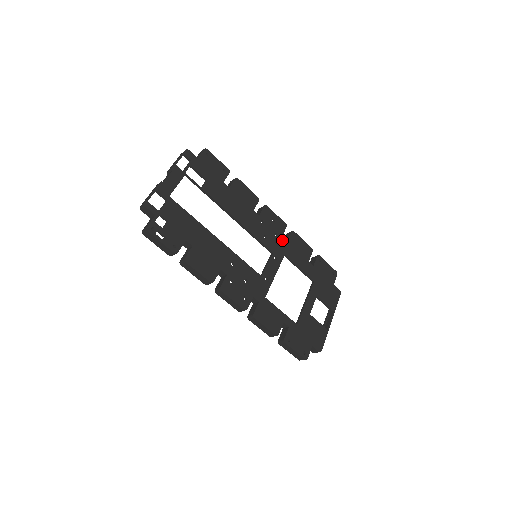
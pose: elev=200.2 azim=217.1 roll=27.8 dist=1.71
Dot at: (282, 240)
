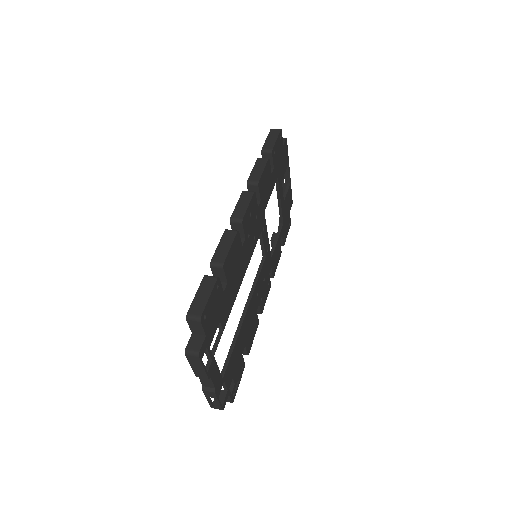
Dot at: (259, 209)
